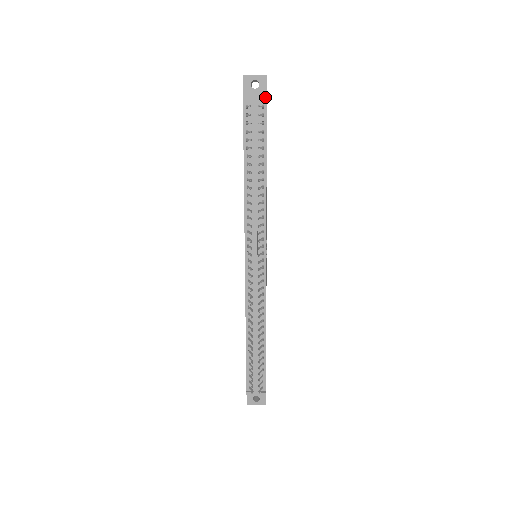
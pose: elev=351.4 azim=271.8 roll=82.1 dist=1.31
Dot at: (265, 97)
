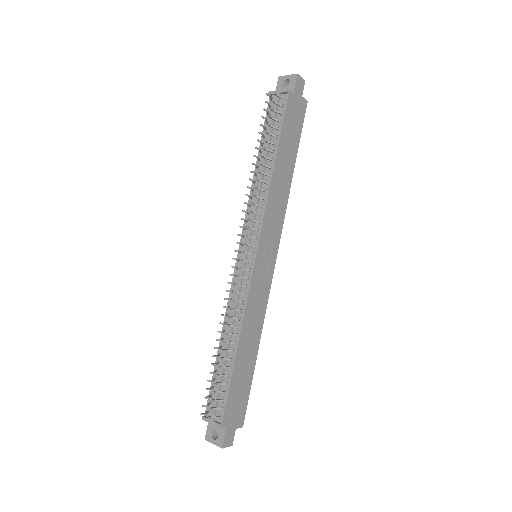
Dot at: (292, 93)
